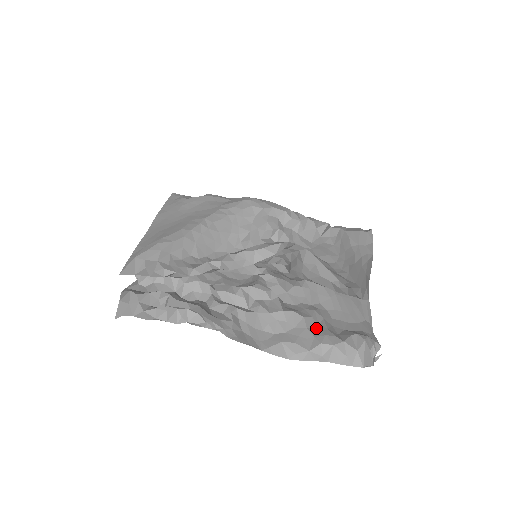
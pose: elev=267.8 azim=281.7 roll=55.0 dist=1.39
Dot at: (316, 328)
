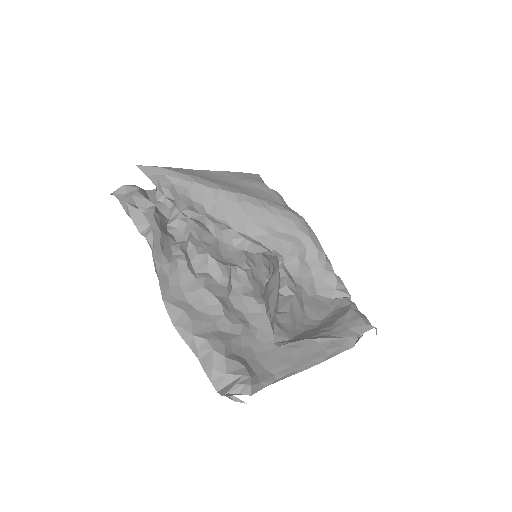
Dot at: (223, 331)
